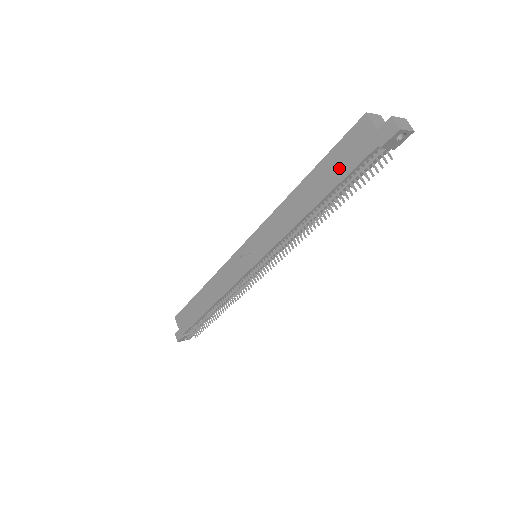
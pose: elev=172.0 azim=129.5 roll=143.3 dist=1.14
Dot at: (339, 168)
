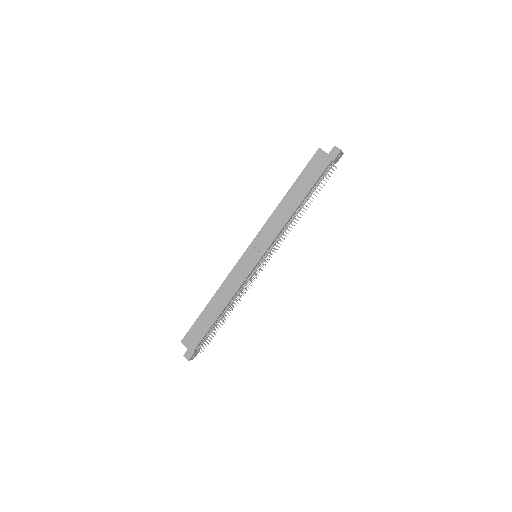
Dot at: (311, 178)
